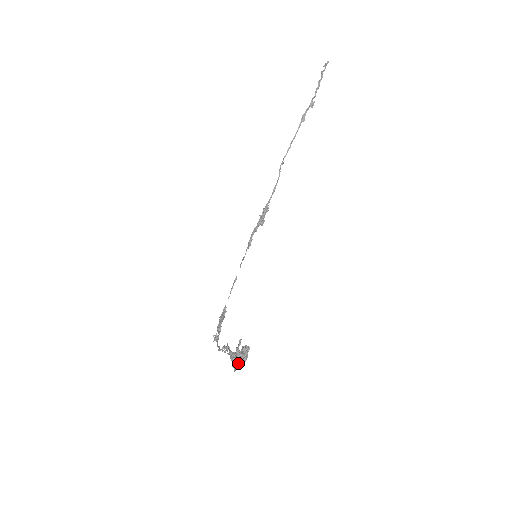
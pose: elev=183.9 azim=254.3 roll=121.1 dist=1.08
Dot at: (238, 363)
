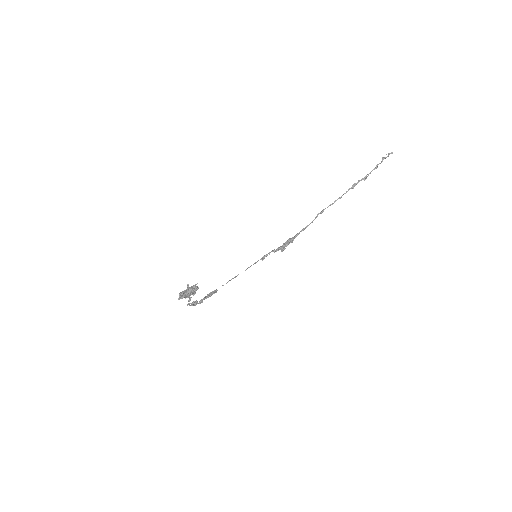
Dot at: (184, 293)
